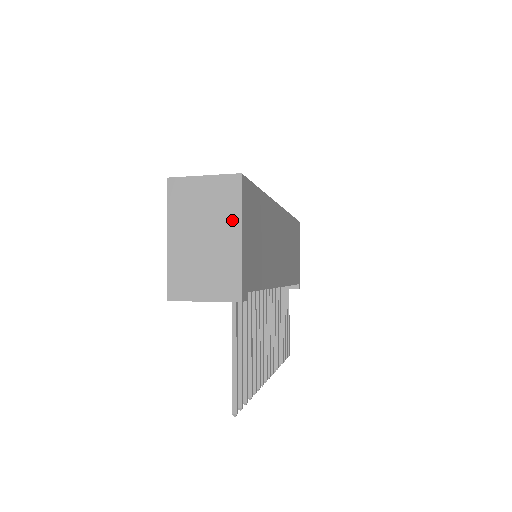
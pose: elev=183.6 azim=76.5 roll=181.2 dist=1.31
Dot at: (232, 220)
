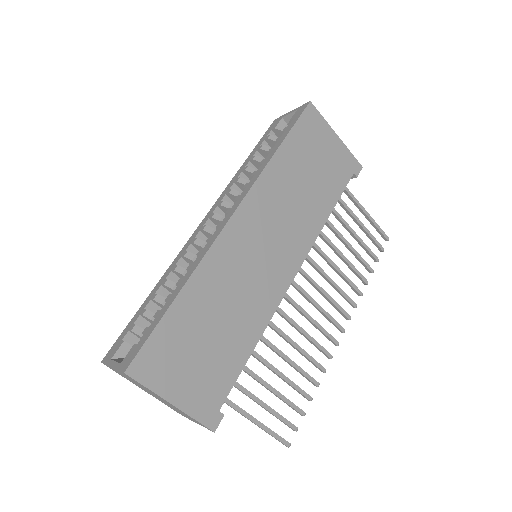
Dot at: (156, 395)
